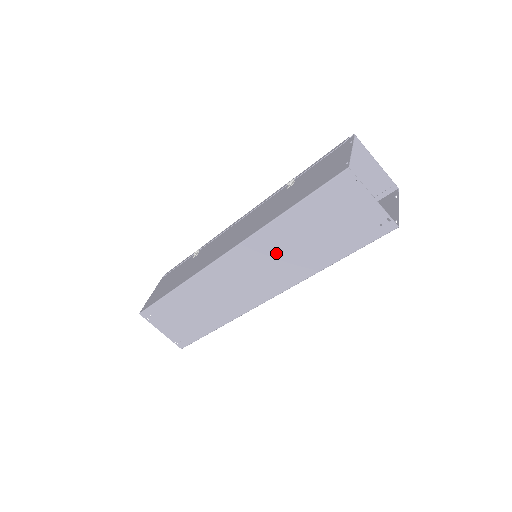
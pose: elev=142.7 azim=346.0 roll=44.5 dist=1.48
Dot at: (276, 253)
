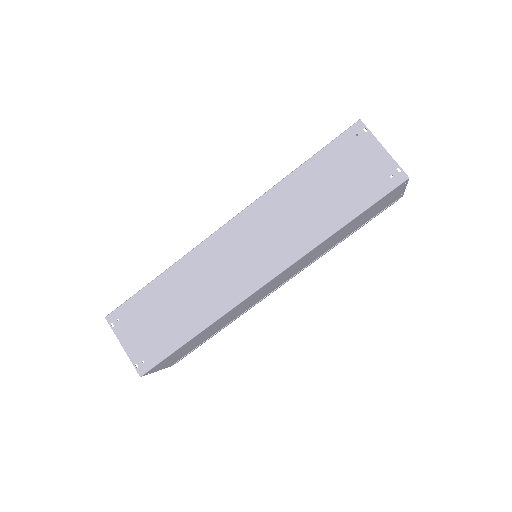
Dot at: (283, 217)
